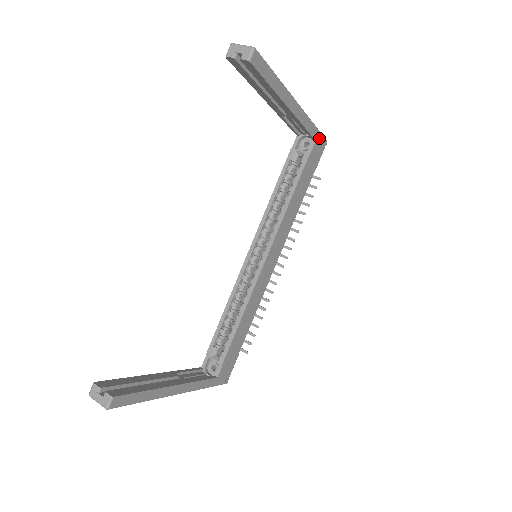
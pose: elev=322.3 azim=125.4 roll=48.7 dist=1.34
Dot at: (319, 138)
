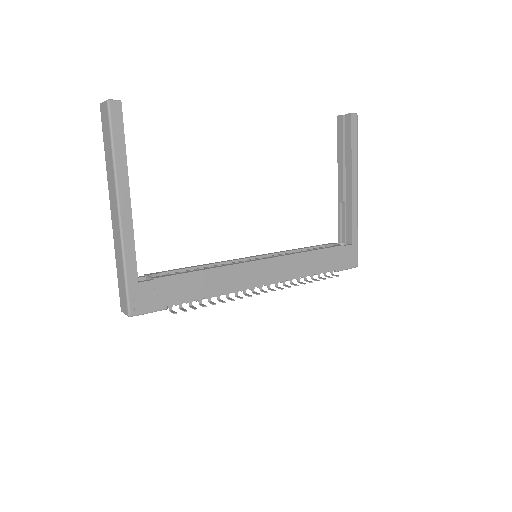
Dot at: (355, 249)
